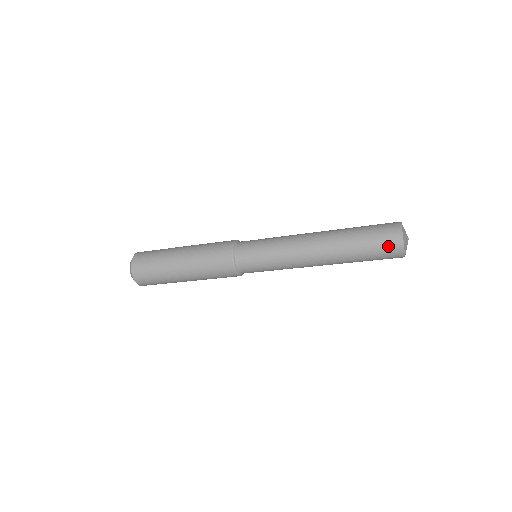
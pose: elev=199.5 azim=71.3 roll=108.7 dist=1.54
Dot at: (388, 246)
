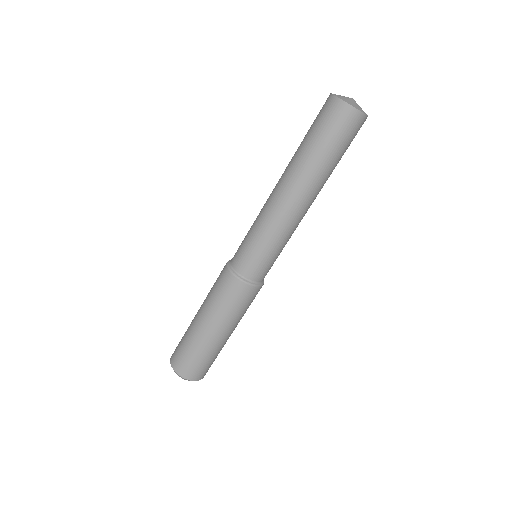
Dot at: (325, 113)
